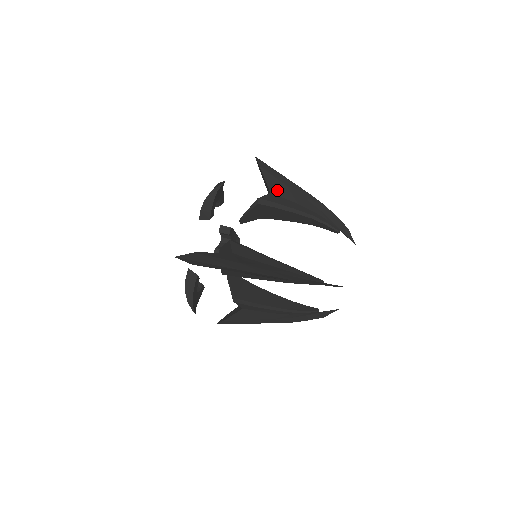
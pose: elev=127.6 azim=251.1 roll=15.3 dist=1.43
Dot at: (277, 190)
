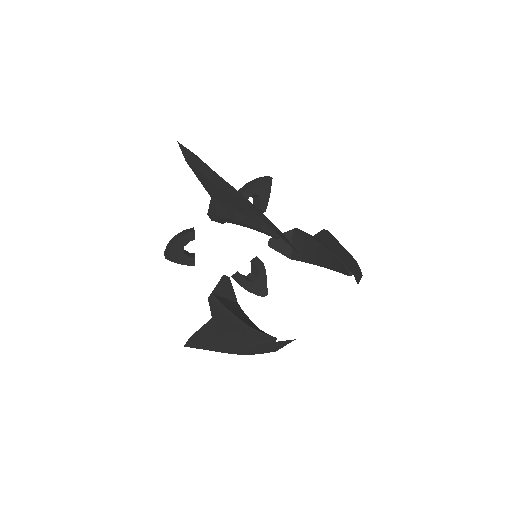
Dot at: (321, 238)
